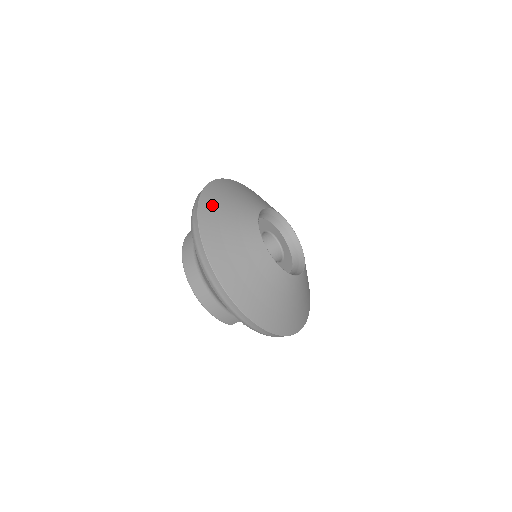
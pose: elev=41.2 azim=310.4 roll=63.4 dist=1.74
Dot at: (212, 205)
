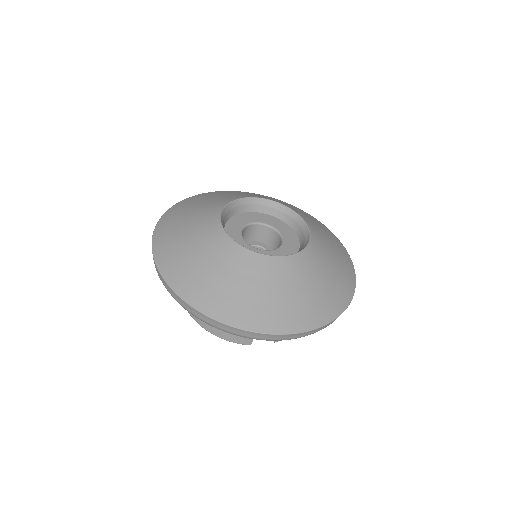
Dot at: (173, 217)
